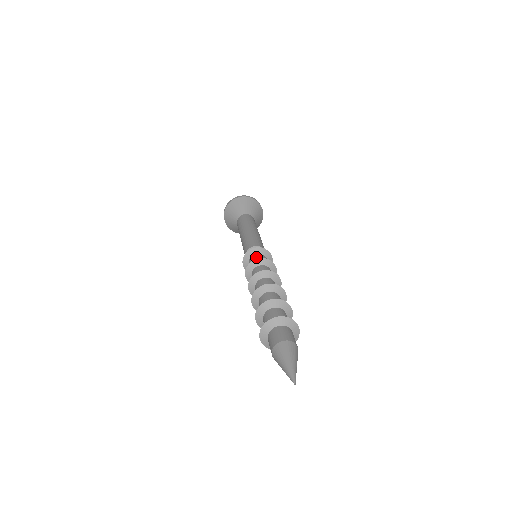
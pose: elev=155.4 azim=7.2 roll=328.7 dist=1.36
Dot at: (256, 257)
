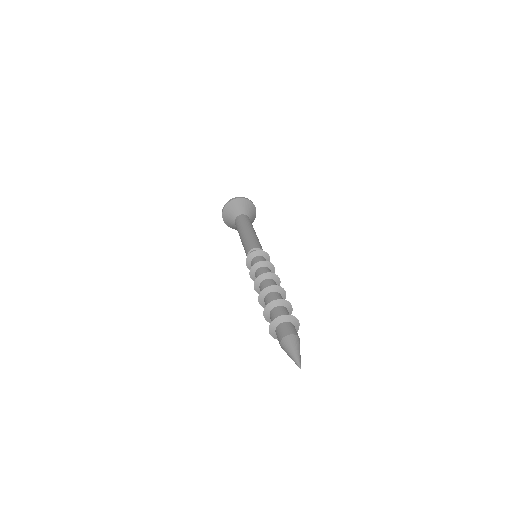
Dot at: (255, 260)
